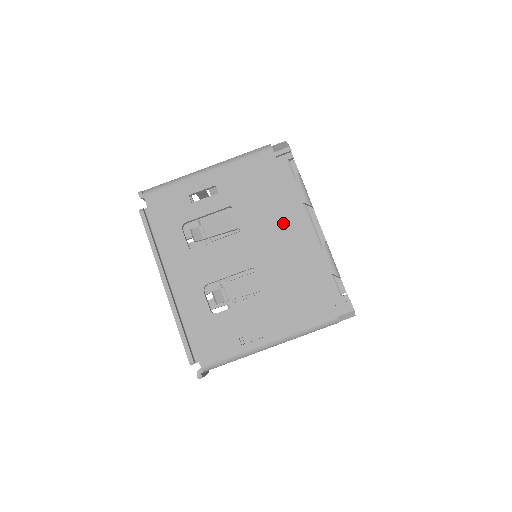
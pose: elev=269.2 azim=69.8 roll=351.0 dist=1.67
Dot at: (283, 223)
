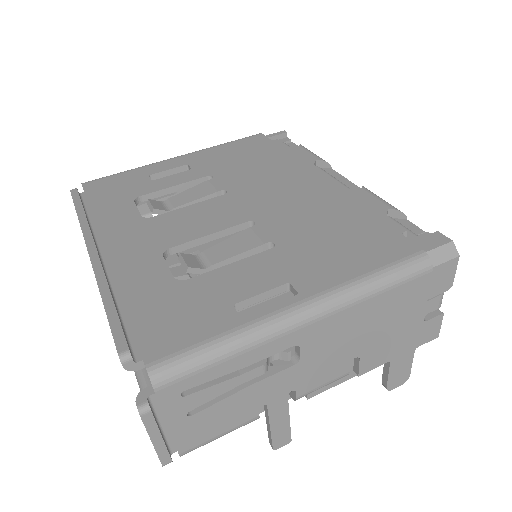
Dot at: (291, 177)
